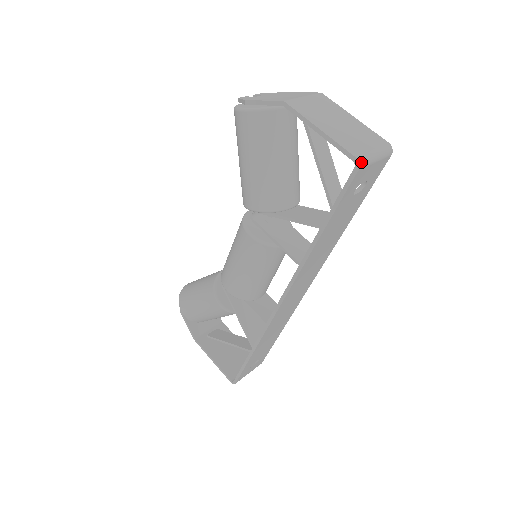
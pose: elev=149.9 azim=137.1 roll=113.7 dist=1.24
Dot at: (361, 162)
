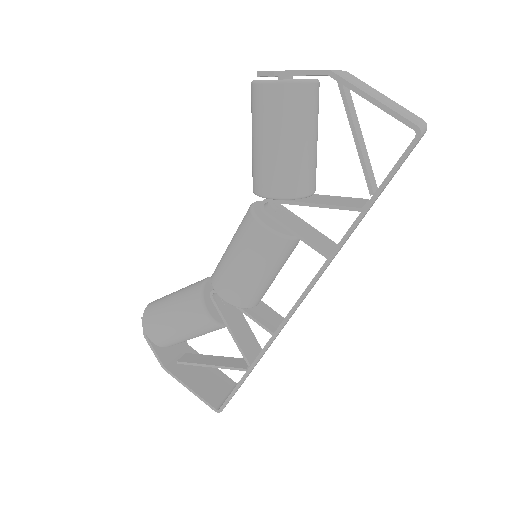
Dot at: (421, 131)
